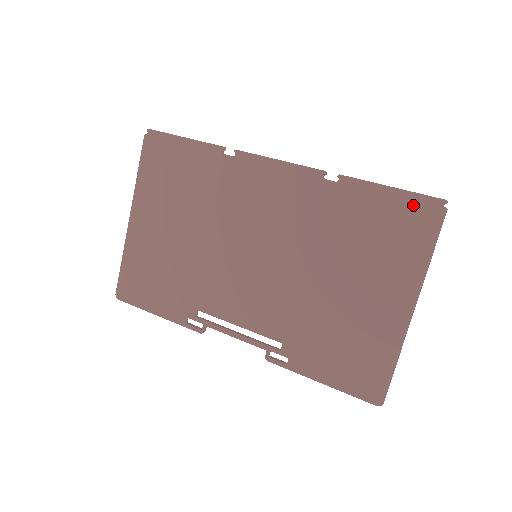
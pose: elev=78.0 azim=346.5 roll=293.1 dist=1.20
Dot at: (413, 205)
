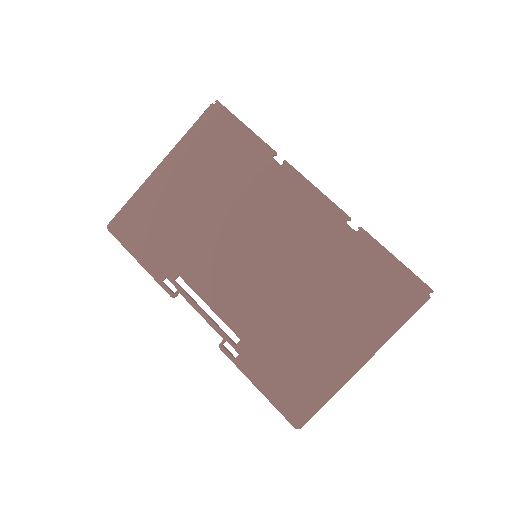
Dot at: (406, 281)
